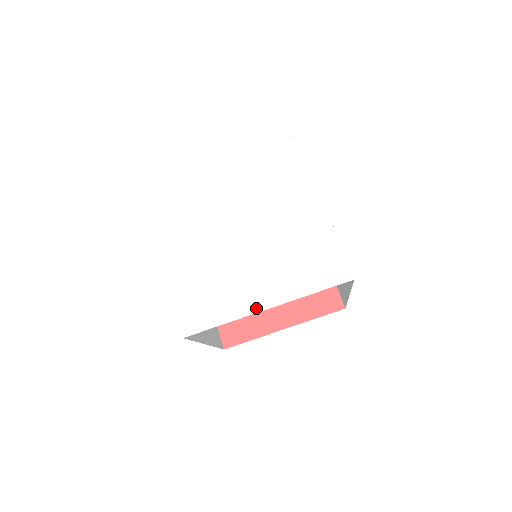
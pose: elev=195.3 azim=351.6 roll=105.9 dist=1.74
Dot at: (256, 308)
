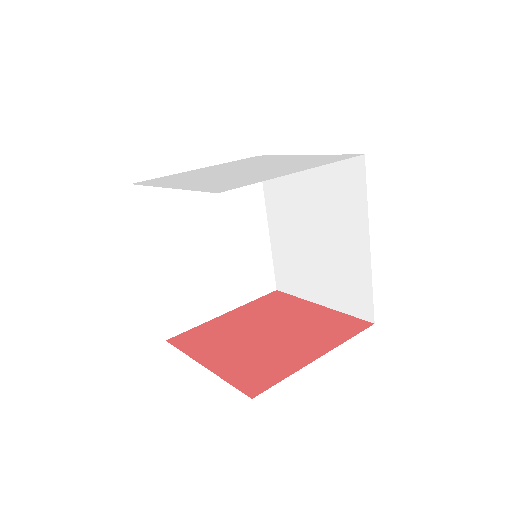
Dot at: (288, 173)
